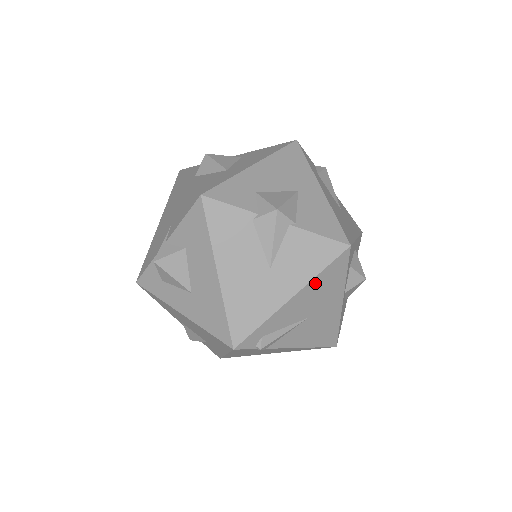
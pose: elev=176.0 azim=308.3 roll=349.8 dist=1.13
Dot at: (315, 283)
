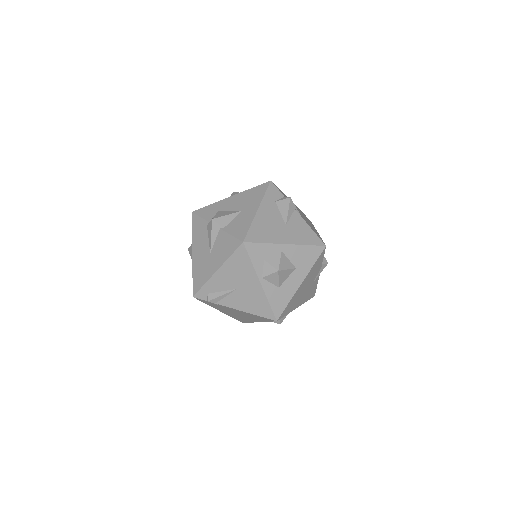
Dot at: (229, 264)
